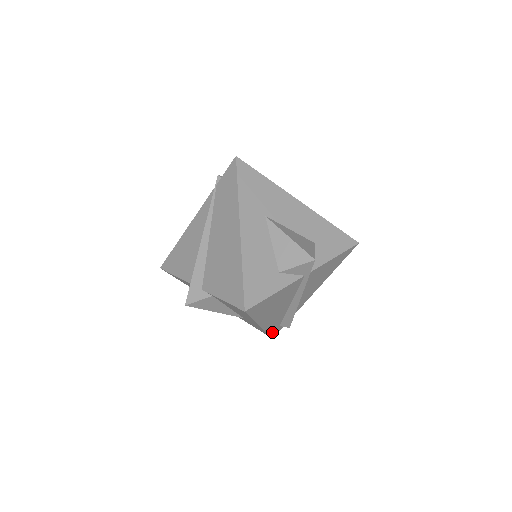
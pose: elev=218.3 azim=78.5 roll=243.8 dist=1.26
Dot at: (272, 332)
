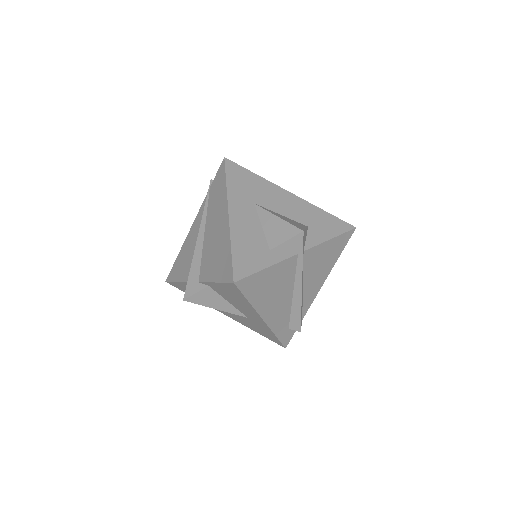
Dot at: (282, 336)
